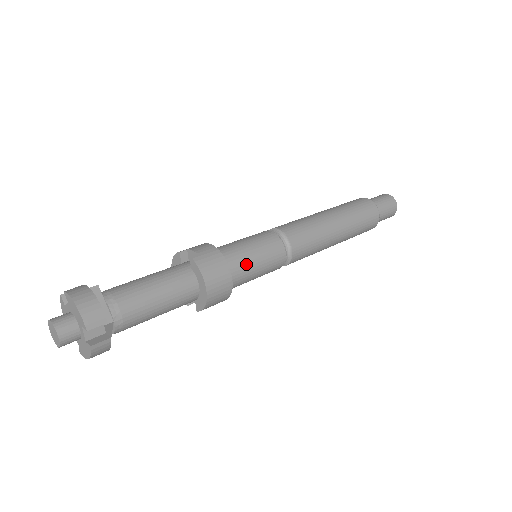
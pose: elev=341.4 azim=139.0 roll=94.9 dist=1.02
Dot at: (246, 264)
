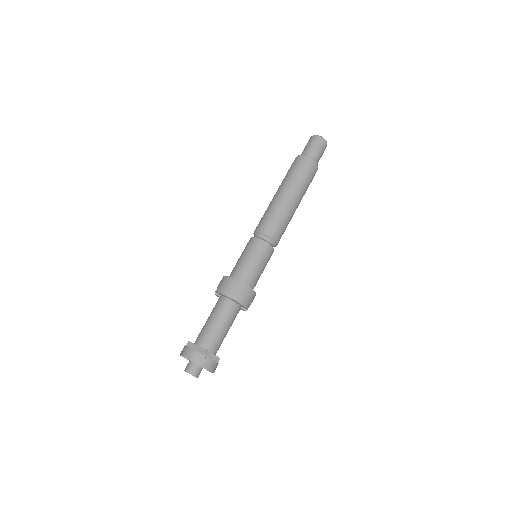
Dot at: (245, 267)
